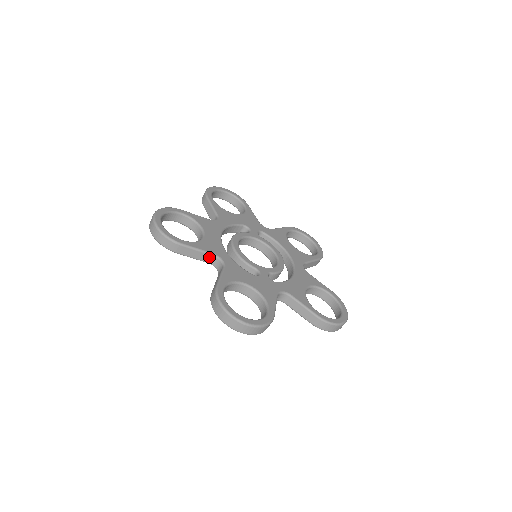
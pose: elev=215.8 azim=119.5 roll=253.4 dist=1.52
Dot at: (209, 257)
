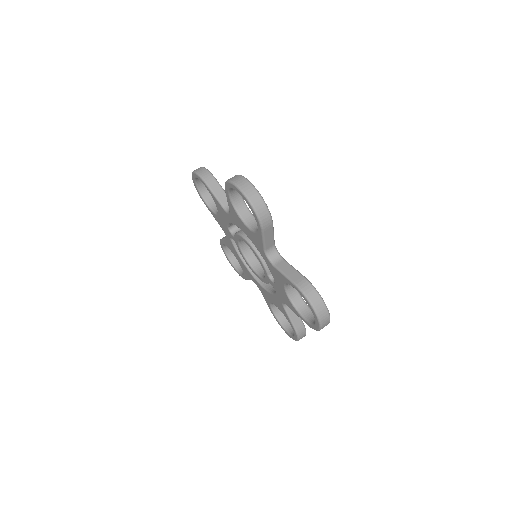
Dot at: (271, 245)
